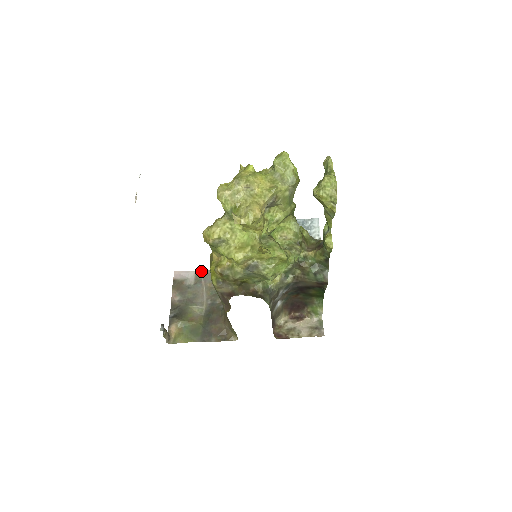
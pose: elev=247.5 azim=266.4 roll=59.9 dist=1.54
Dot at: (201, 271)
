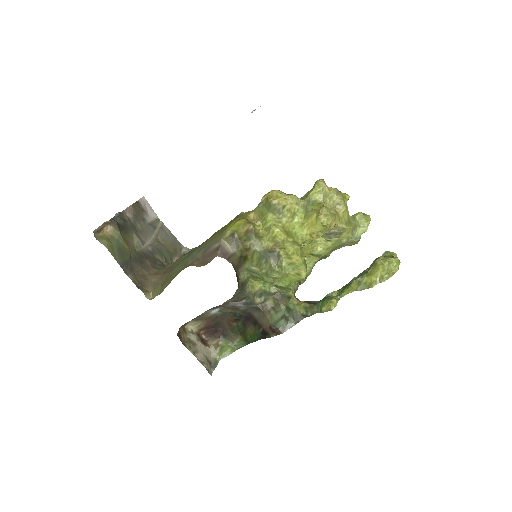
Dot at: (162, 222)
